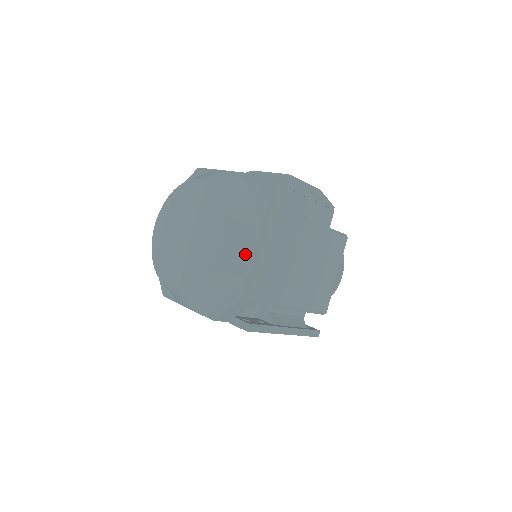
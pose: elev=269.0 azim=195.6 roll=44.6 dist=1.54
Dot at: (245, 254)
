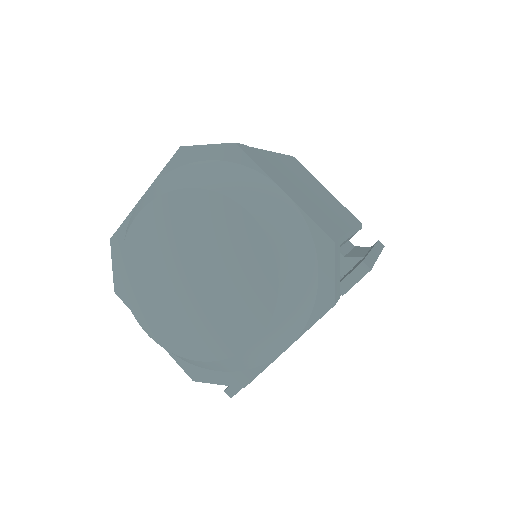
Dot at: (279, 199)
